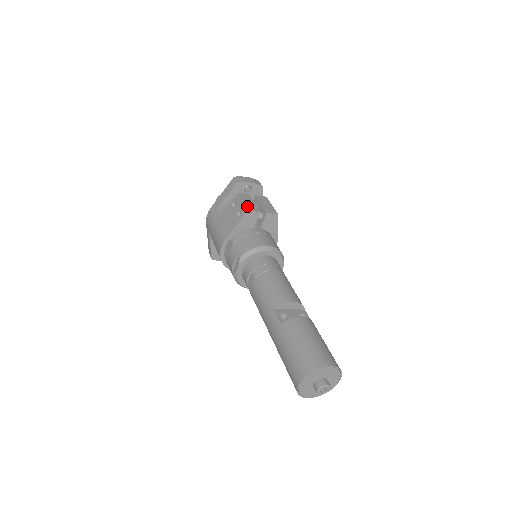
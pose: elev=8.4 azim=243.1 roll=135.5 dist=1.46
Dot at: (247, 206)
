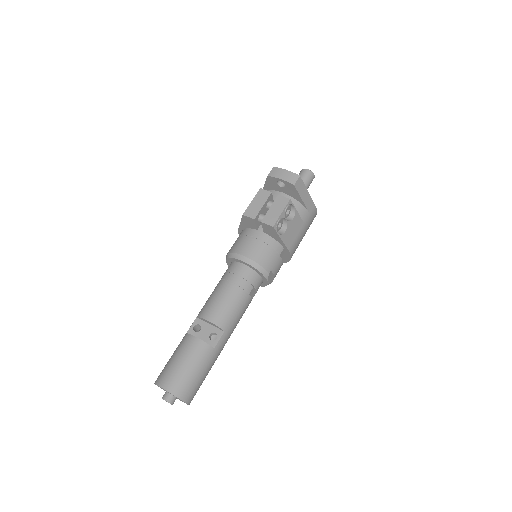
Dot at: (248, 209)
